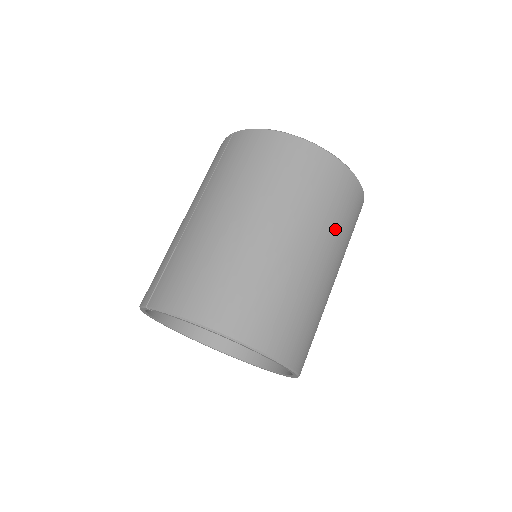
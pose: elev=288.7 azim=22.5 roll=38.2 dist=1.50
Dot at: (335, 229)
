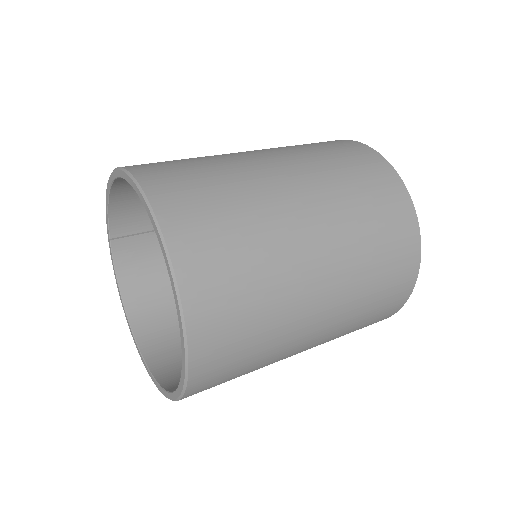
Dot at: (317, 160)
